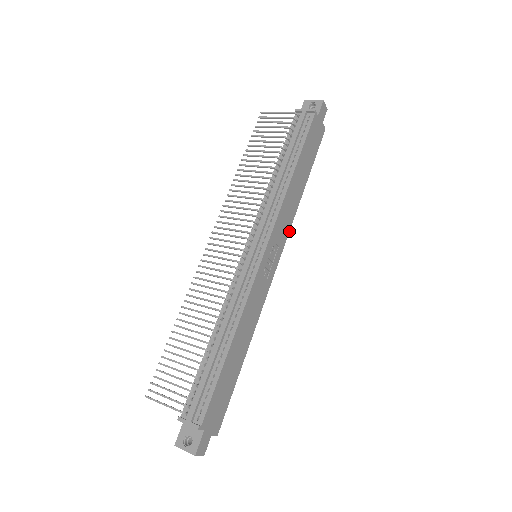
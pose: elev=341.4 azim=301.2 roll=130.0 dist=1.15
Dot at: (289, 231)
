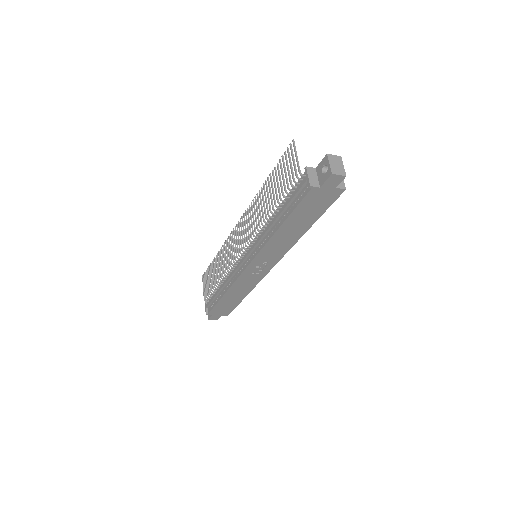
Dot at: occluded
